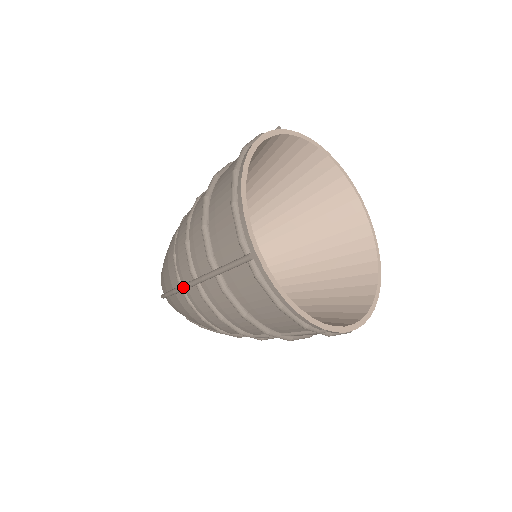
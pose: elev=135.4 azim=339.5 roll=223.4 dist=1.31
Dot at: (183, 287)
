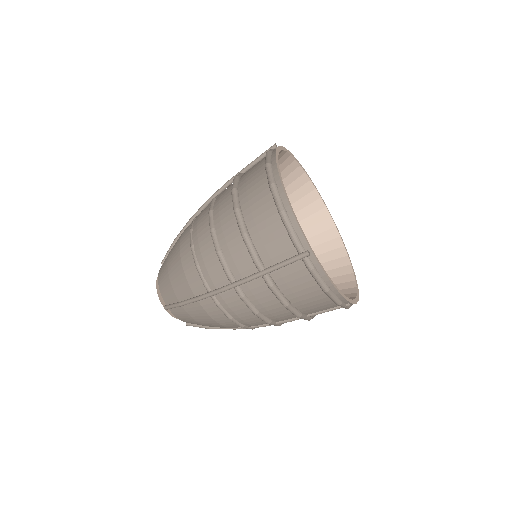
Dot at: (218, 292)
